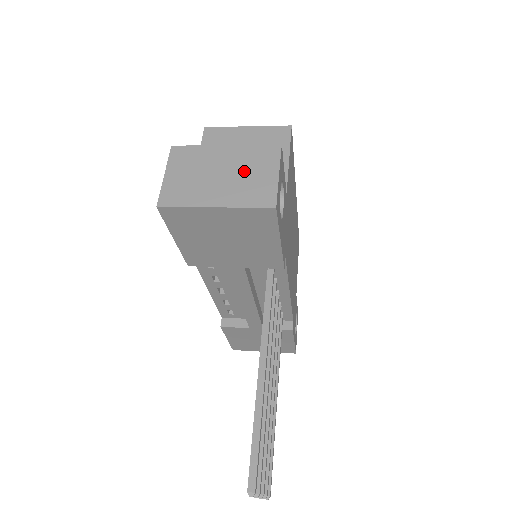
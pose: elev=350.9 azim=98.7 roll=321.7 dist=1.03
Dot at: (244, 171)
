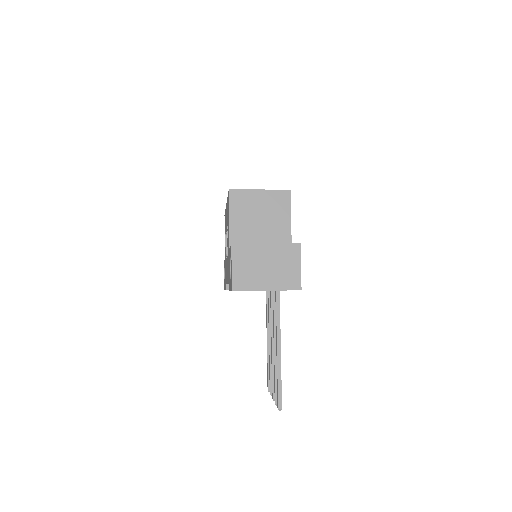
Dot at: (280, 264)
